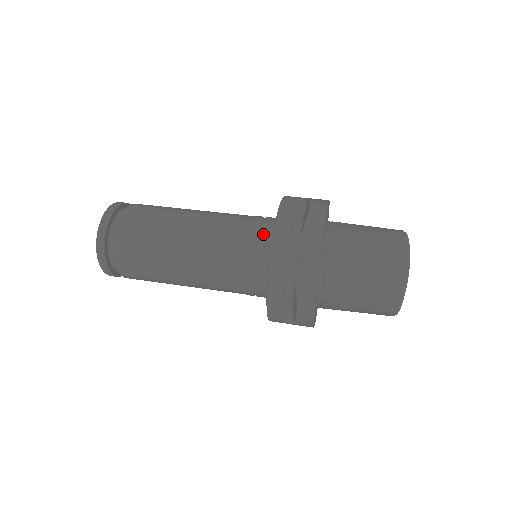
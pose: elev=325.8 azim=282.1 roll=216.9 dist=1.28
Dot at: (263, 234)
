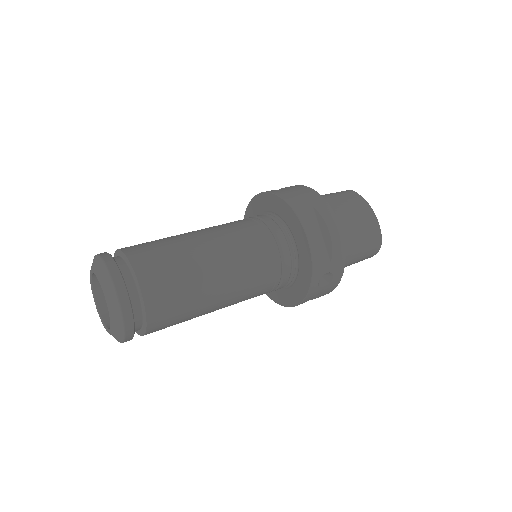
Dot at: (287, 257)
